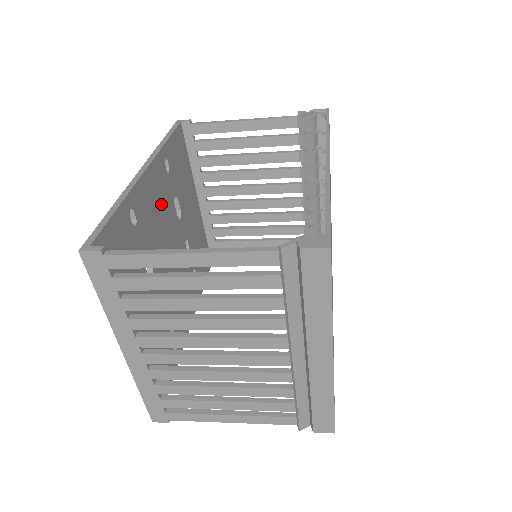
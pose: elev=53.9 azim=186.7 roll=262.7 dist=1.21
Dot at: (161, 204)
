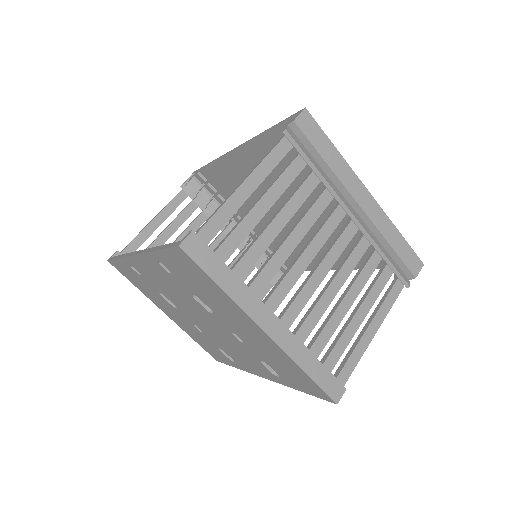
Dot at: occluded
